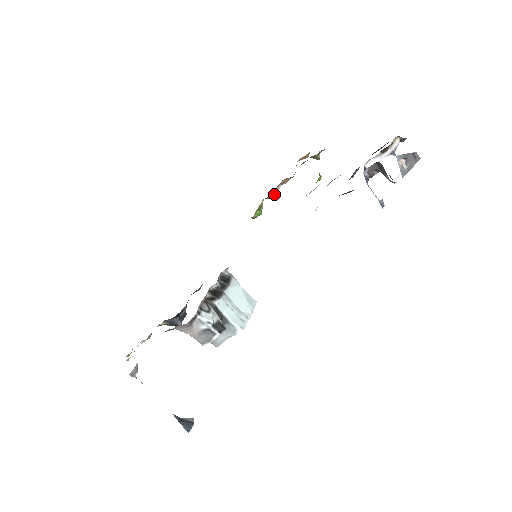
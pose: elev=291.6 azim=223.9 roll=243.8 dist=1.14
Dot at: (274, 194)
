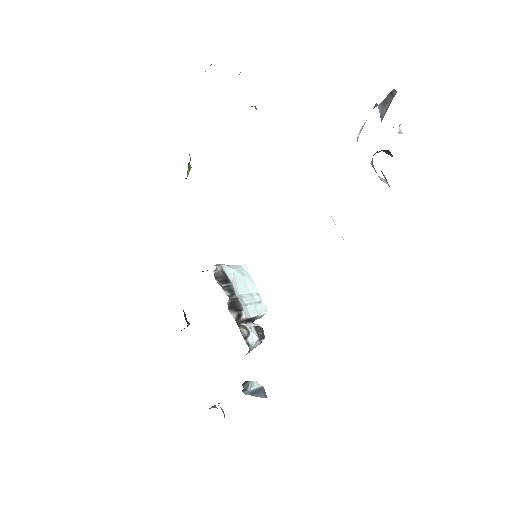
Dot at: occluded
